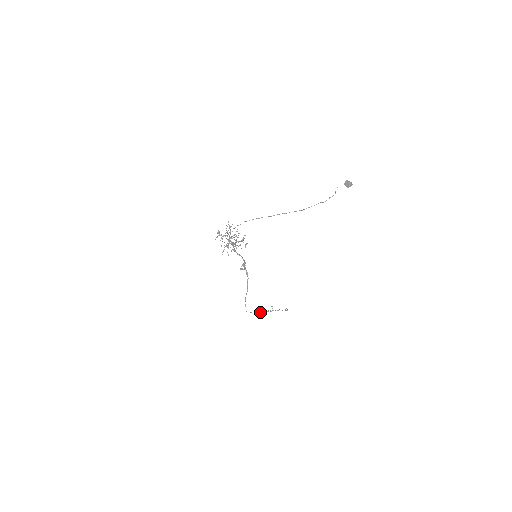
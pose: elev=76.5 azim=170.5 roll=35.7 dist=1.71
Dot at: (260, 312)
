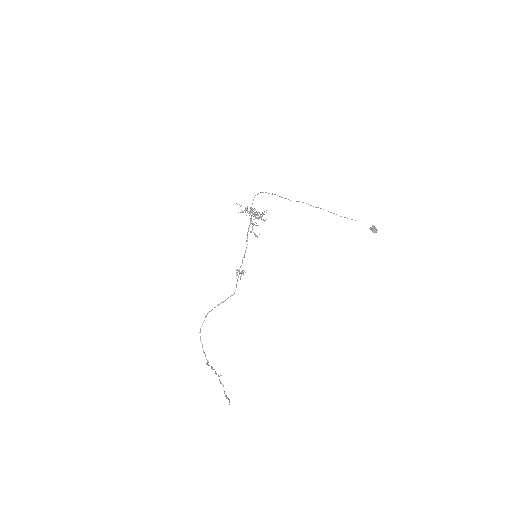
Dot at: (208, 361)
